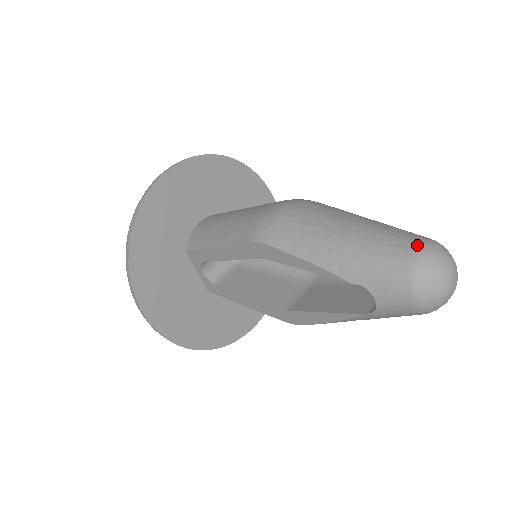
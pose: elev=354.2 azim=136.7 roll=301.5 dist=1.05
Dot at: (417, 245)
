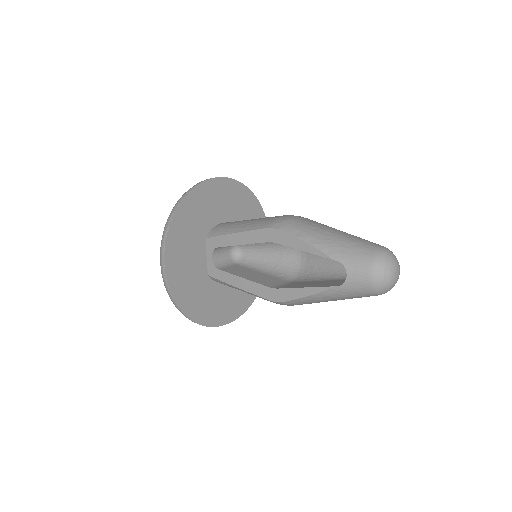
Dot at: (380, 246)
